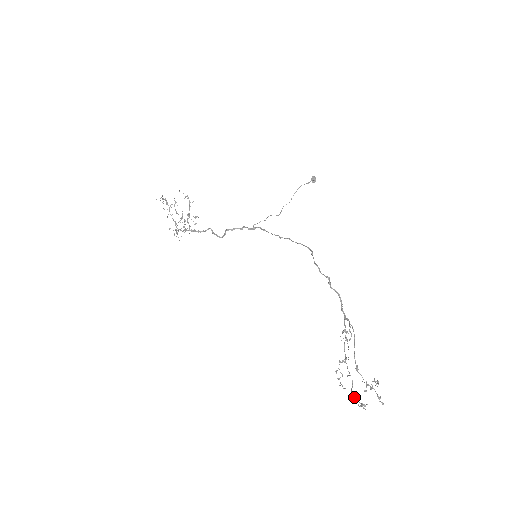
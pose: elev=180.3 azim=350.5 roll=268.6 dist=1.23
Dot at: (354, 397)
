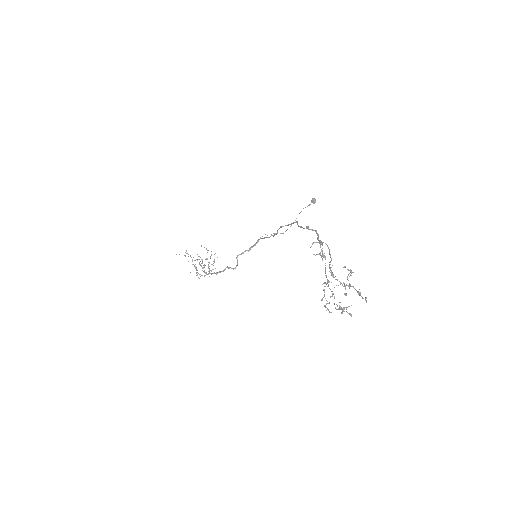
Dot at: occluded
